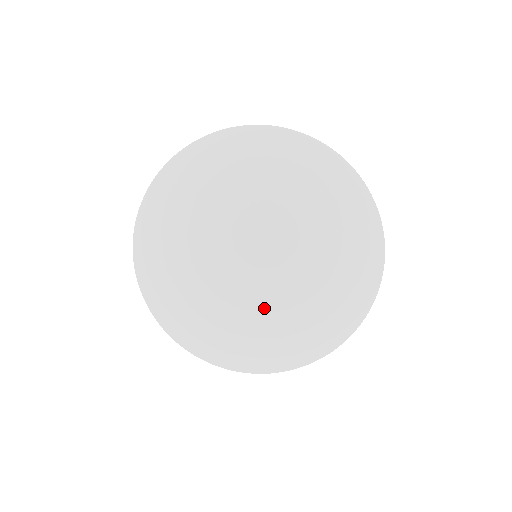
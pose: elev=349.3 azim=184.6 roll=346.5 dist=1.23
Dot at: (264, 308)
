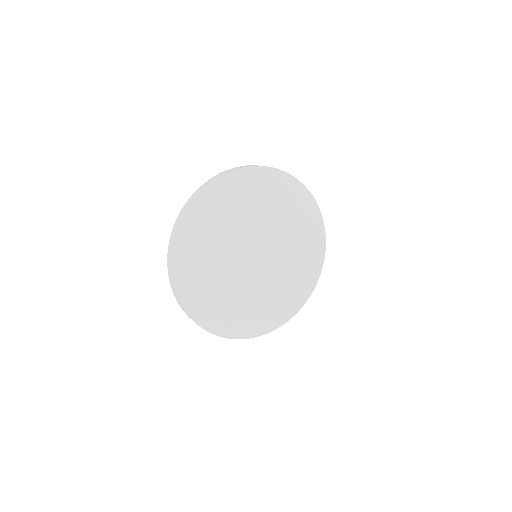
Dot at: (248, 290)
